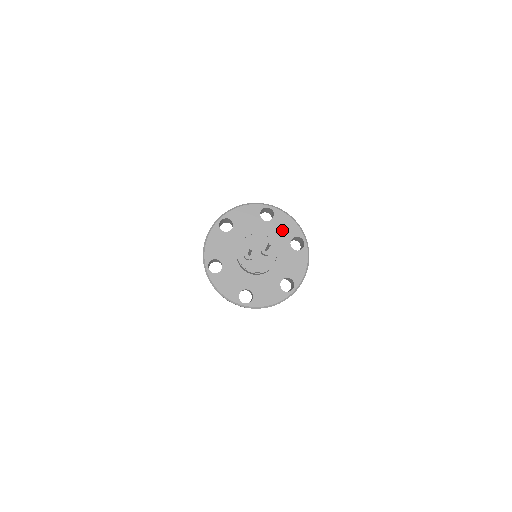
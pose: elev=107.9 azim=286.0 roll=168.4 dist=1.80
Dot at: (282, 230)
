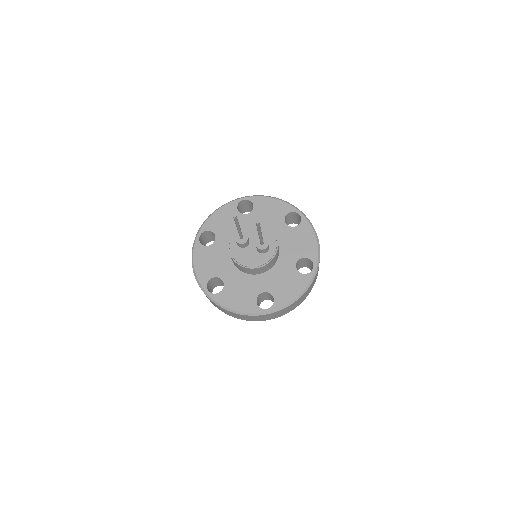
Dot at: (298, 243)
